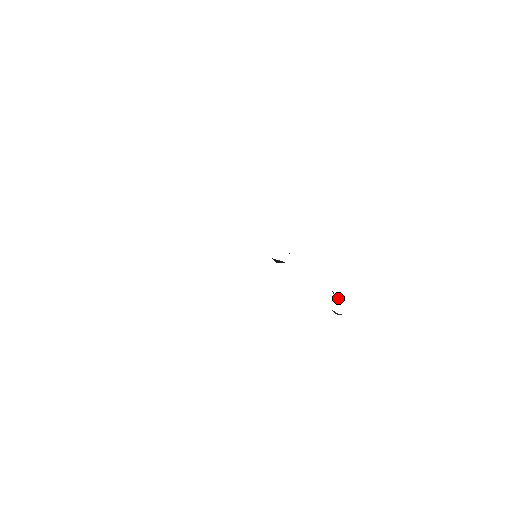
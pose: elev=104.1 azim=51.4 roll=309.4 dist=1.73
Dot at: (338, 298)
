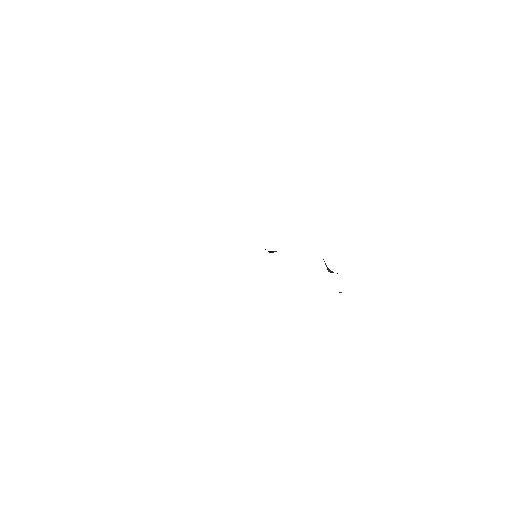
Dot at: occluded
